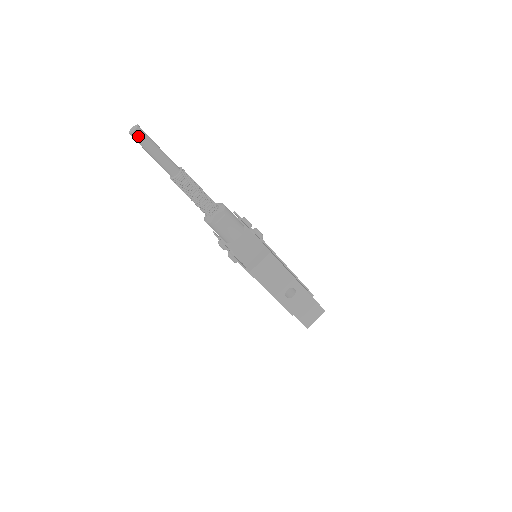
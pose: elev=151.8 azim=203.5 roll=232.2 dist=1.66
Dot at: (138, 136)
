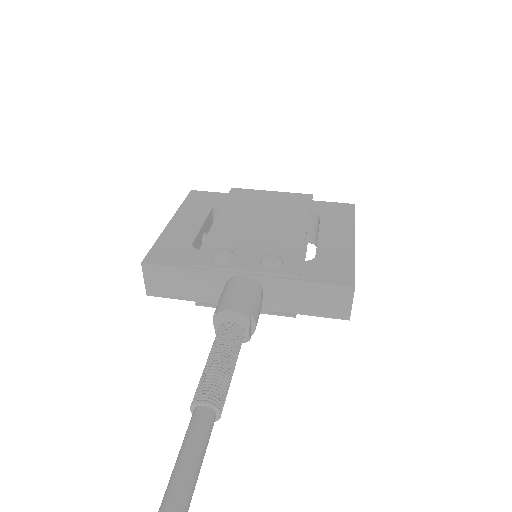
Dot at: out of frame
